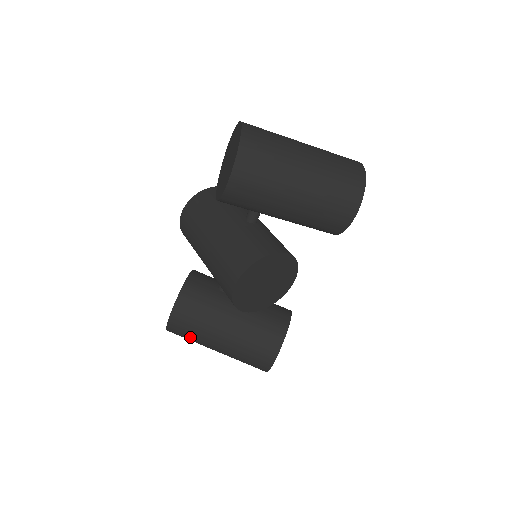
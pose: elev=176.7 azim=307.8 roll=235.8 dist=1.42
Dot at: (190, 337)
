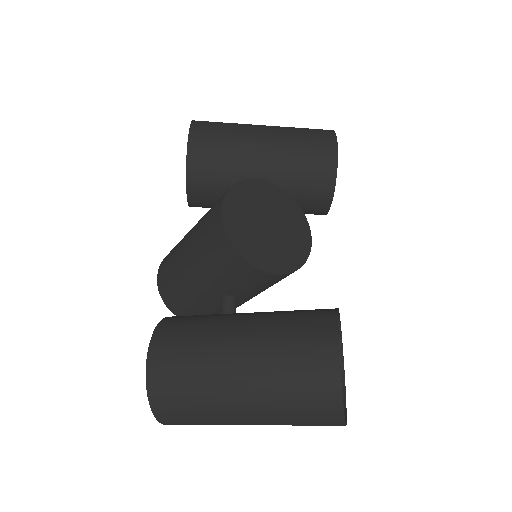
Dot at: (188, 380)
